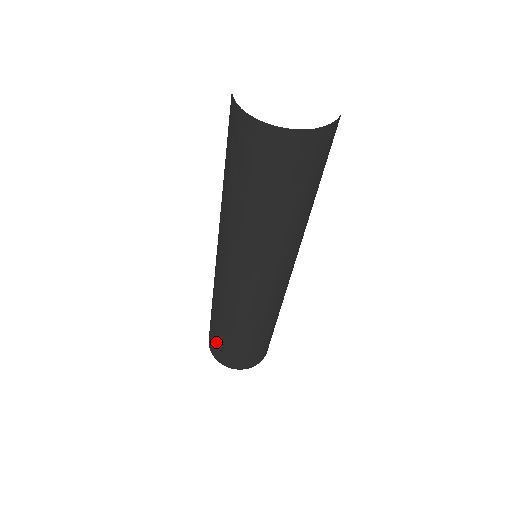
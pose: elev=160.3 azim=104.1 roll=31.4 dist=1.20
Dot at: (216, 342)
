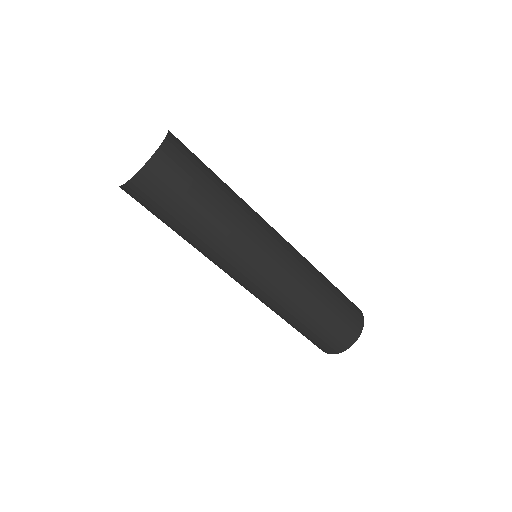
Dot at: occluded
